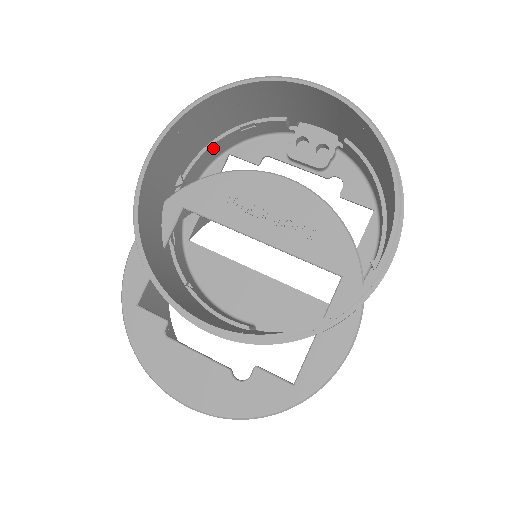
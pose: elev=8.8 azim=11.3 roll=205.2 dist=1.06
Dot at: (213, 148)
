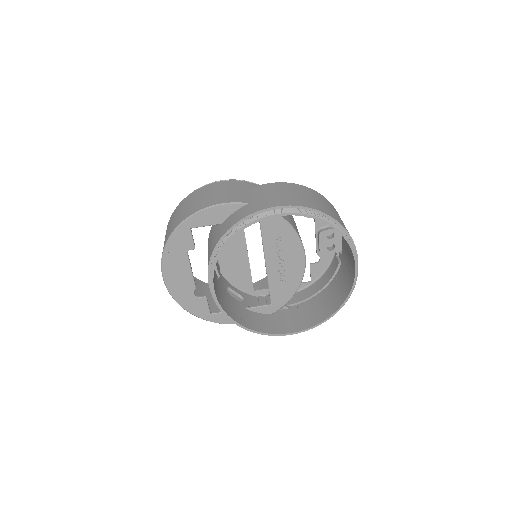
Dot at: occluded
